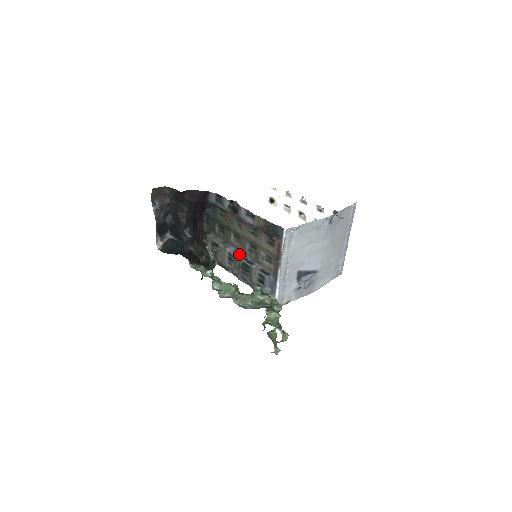
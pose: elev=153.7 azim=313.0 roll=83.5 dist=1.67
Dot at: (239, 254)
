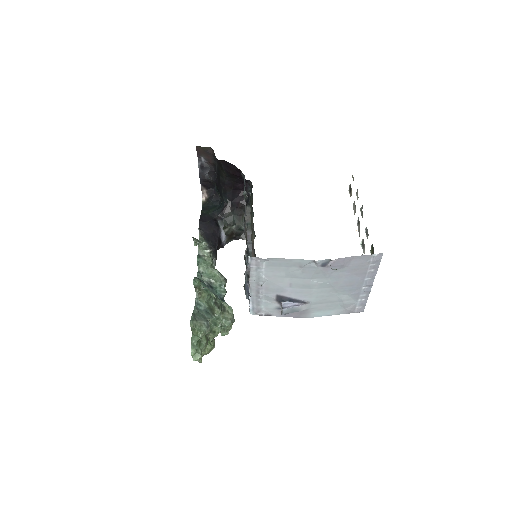
Dot at: (249, 244)
